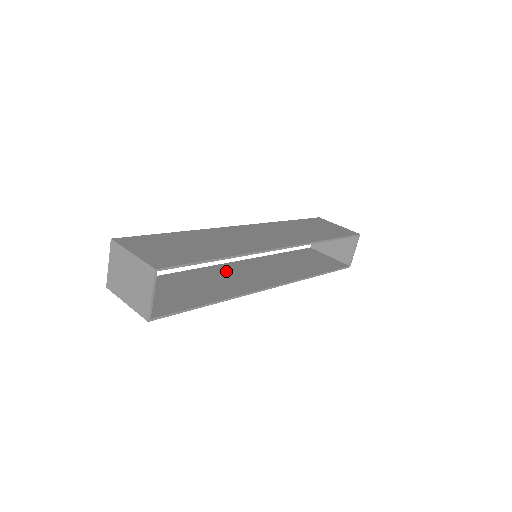
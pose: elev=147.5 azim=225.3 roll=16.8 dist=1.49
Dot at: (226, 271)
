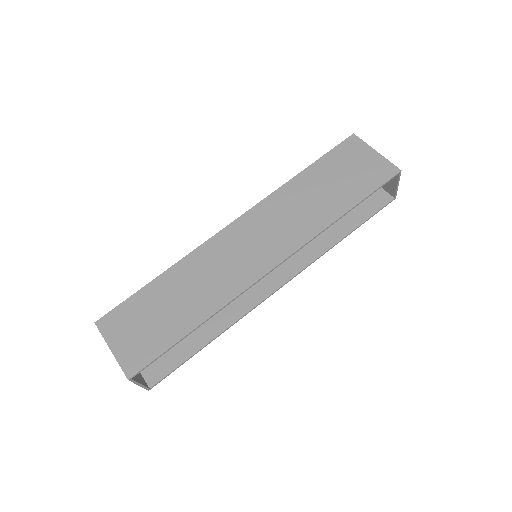
Dot at: occluded
